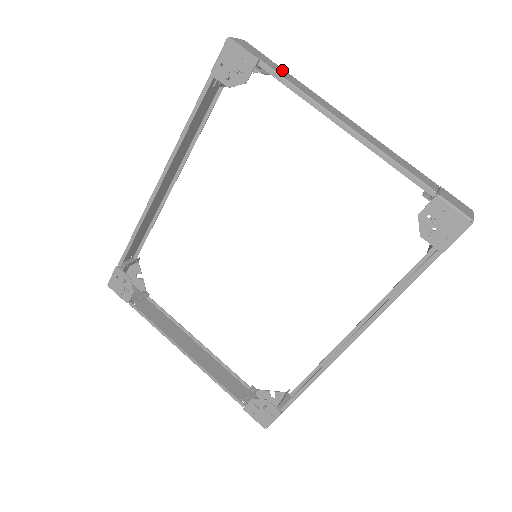
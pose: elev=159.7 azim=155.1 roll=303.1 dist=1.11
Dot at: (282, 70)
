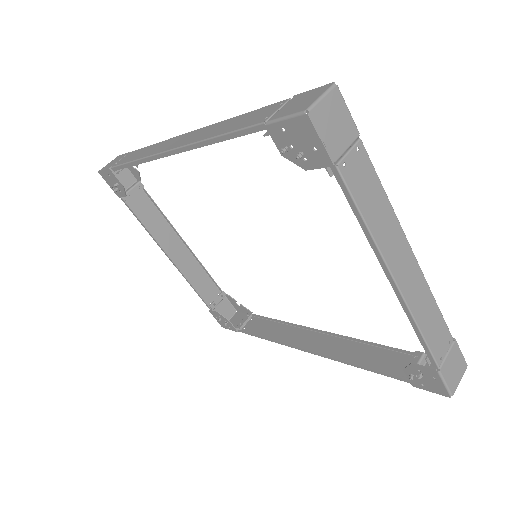
Dot at: (364, 165)
